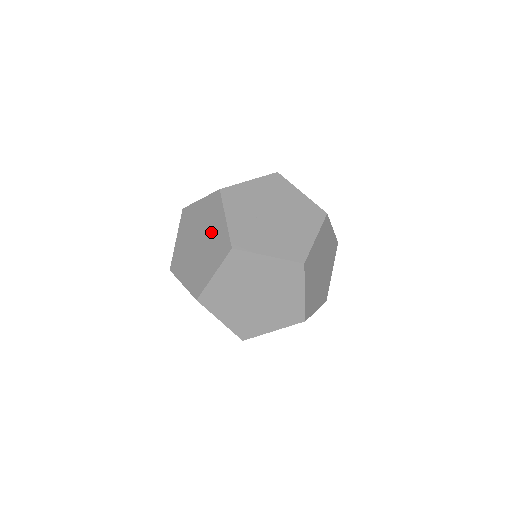
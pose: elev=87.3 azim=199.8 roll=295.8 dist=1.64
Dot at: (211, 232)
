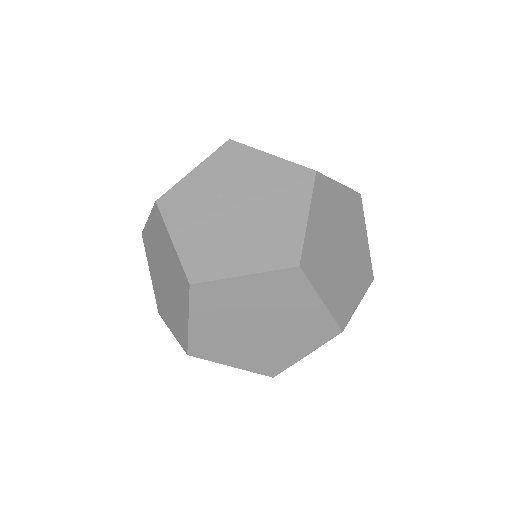
Dot at: occluded
